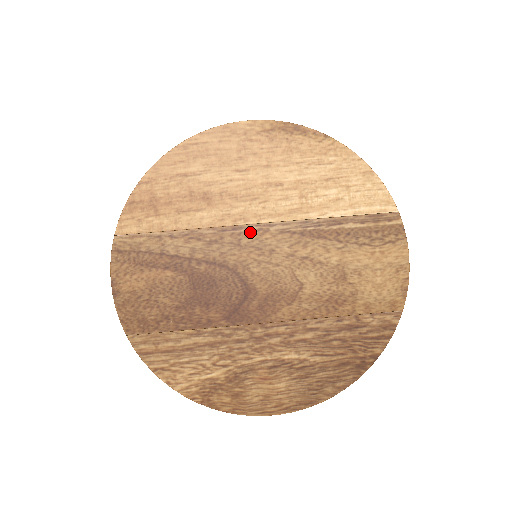
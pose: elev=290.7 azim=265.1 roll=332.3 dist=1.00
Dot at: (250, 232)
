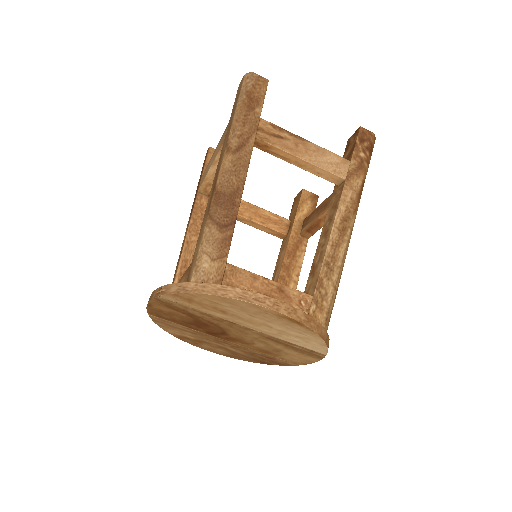
Dot at: (240, 327)
